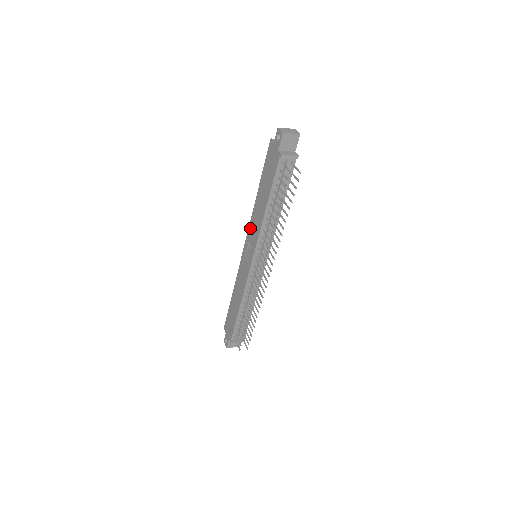
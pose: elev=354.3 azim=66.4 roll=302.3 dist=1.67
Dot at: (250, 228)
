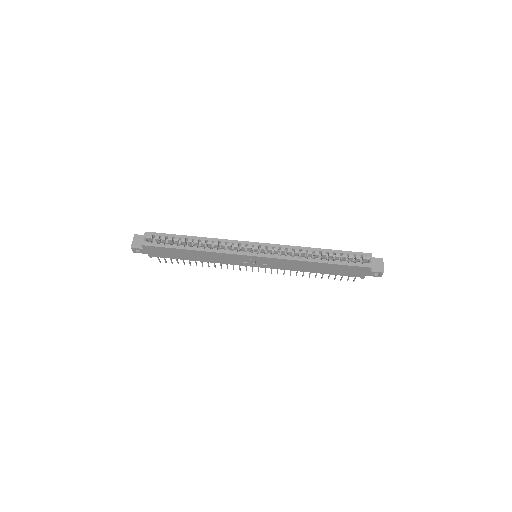
Dot at: (281, 261)
